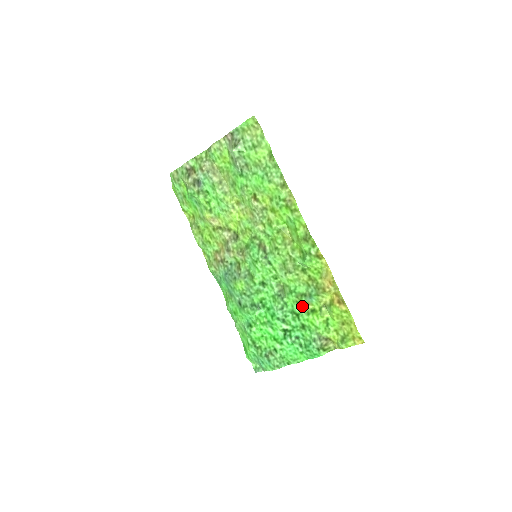
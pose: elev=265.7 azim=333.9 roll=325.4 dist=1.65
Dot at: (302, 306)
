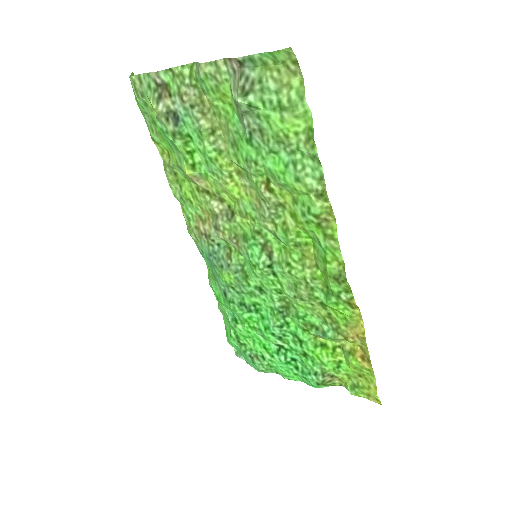
Dot at: (309, 335)
